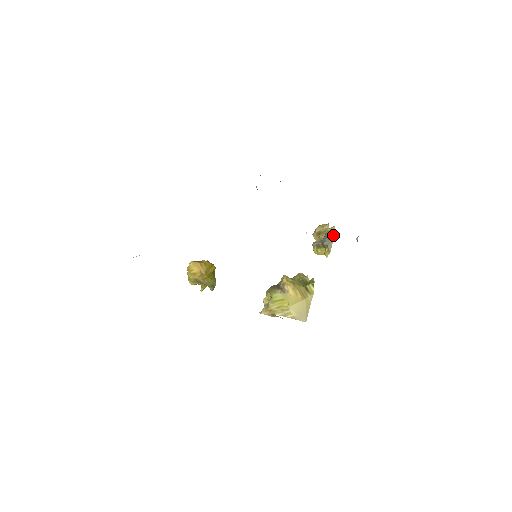
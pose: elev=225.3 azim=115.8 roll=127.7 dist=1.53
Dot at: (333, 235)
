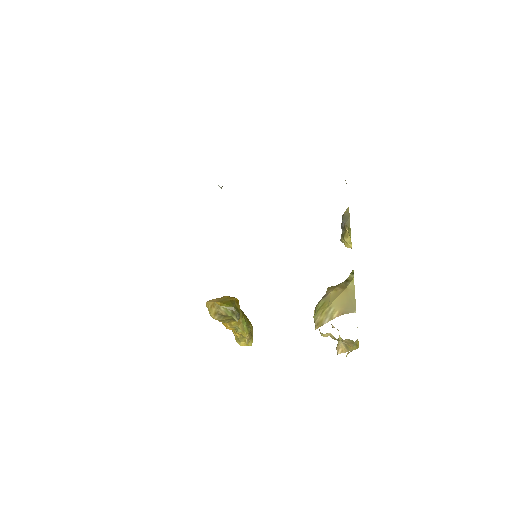
Dot at: (348, 213)
